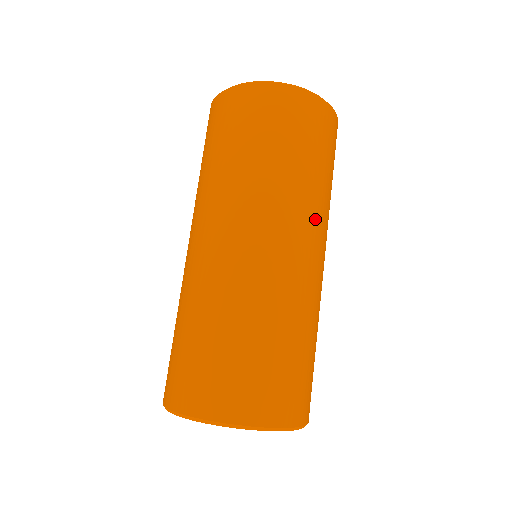
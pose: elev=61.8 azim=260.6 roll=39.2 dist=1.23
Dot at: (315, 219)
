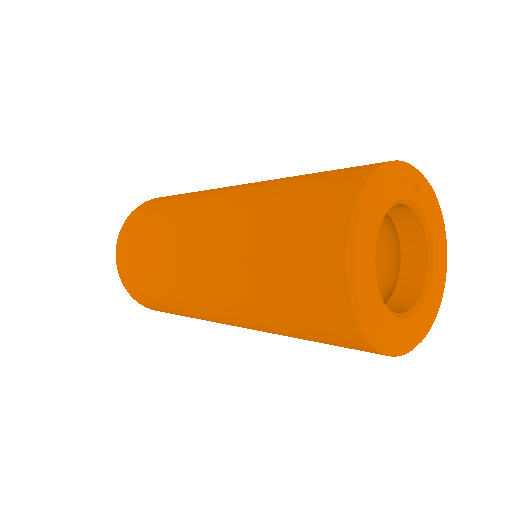
Dot at: occluded
